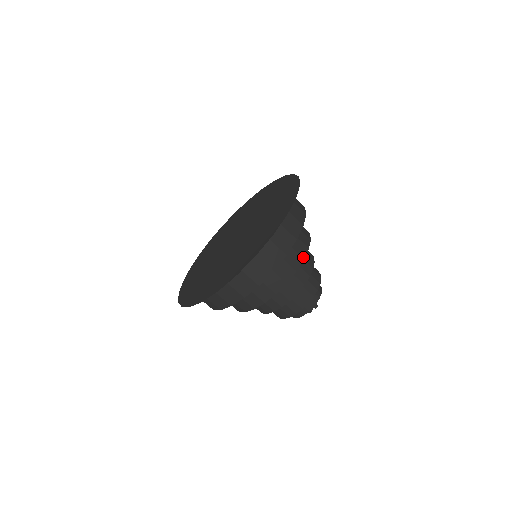
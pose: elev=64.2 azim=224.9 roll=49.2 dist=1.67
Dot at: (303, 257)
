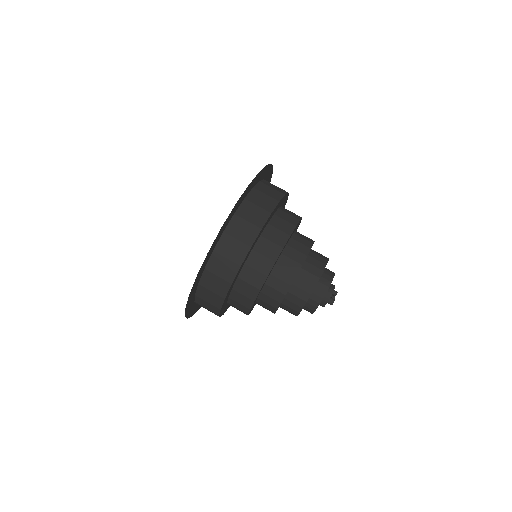
Dot at: (300, 217)
